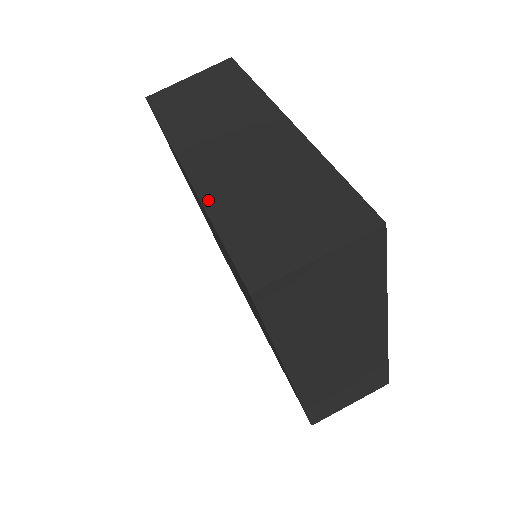
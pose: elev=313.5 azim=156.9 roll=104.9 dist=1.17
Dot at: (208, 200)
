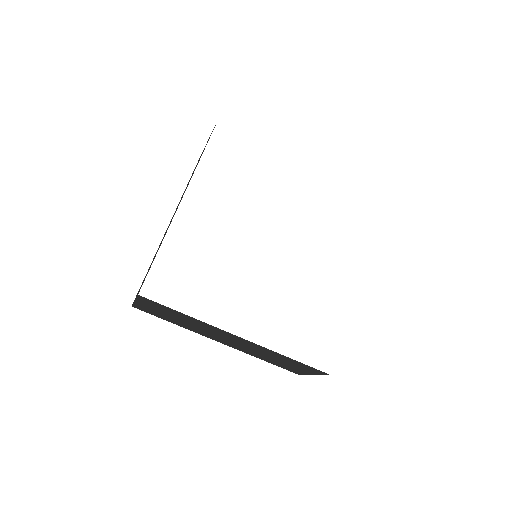
Dot at: occluded
